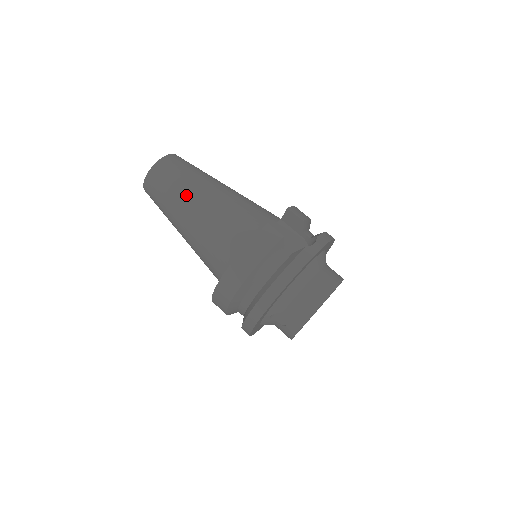
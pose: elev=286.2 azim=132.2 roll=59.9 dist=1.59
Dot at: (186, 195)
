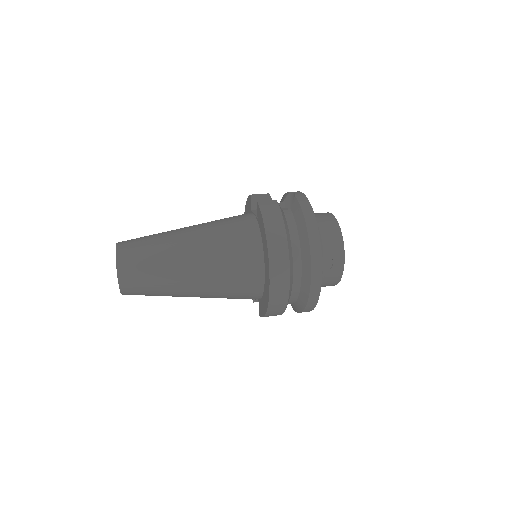
Dot at: (171, 248)
